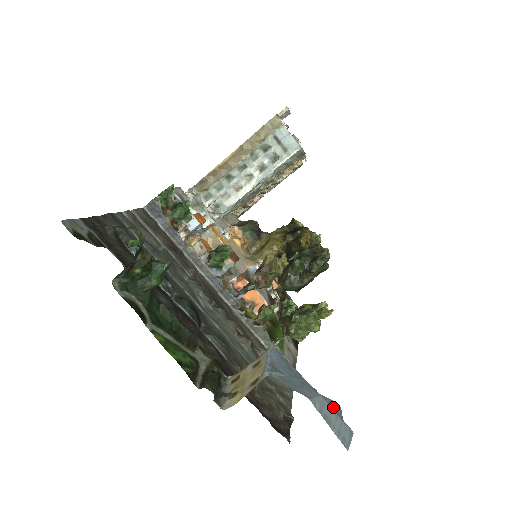
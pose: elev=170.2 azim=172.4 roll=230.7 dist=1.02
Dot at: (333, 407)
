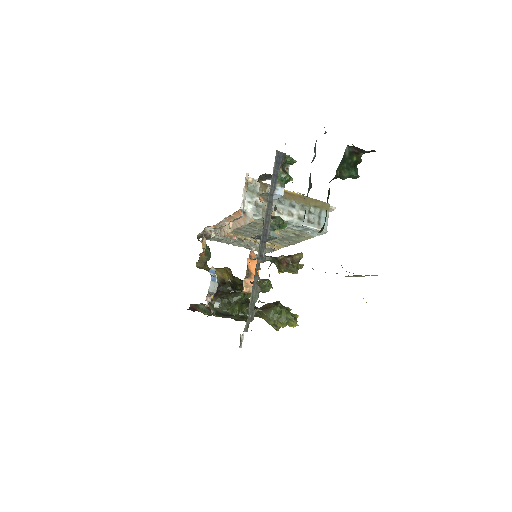
Dot at: occluded
